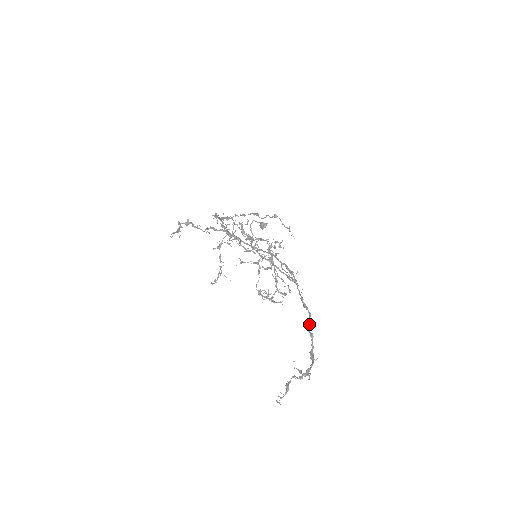
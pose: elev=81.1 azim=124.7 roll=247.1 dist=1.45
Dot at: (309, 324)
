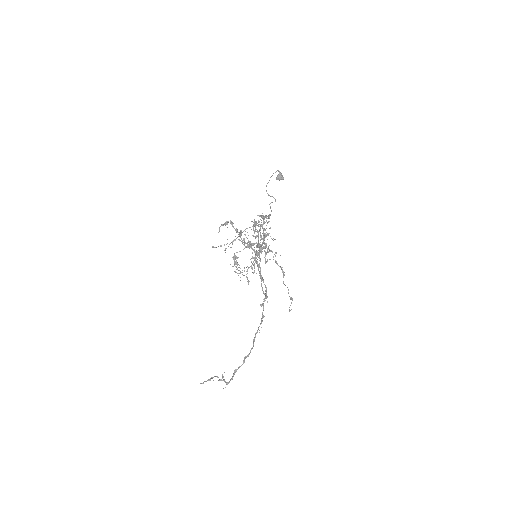
Dot at: (248, 356)
